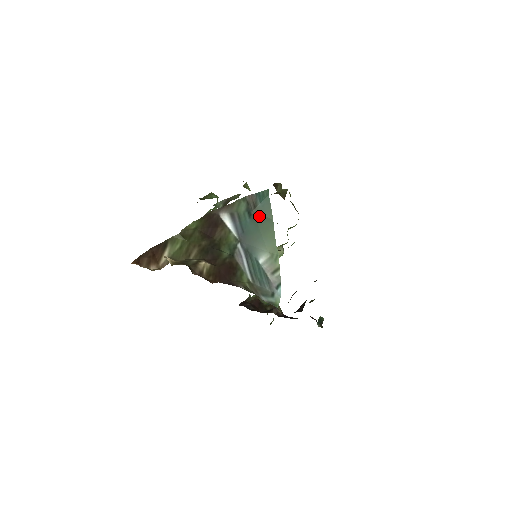
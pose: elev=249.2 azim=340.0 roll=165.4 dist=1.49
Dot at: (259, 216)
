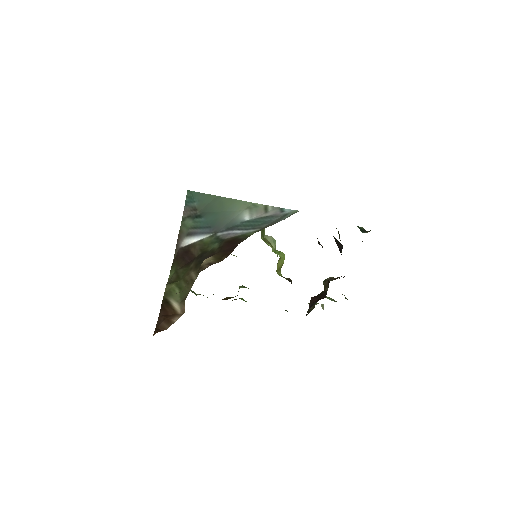
Dot at: (206, 208)
